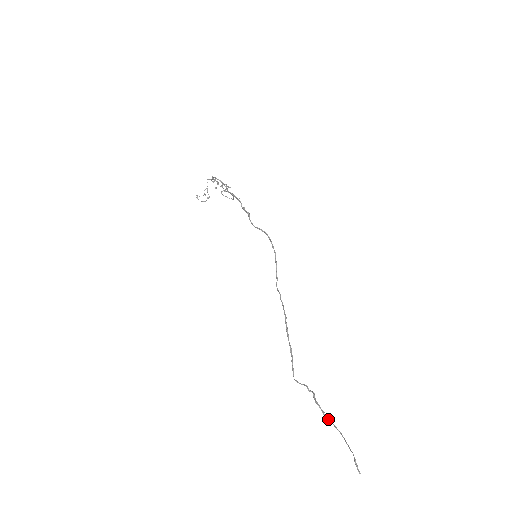
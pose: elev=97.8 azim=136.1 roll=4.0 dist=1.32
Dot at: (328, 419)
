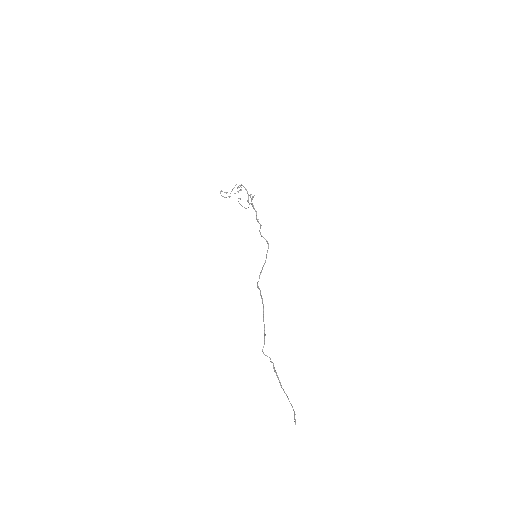
Dot at: (280, 384)
